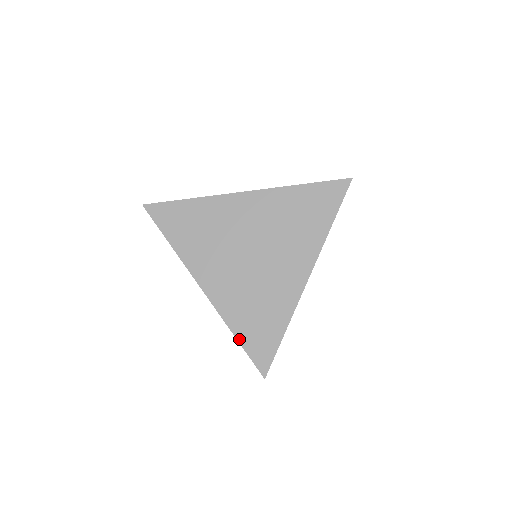
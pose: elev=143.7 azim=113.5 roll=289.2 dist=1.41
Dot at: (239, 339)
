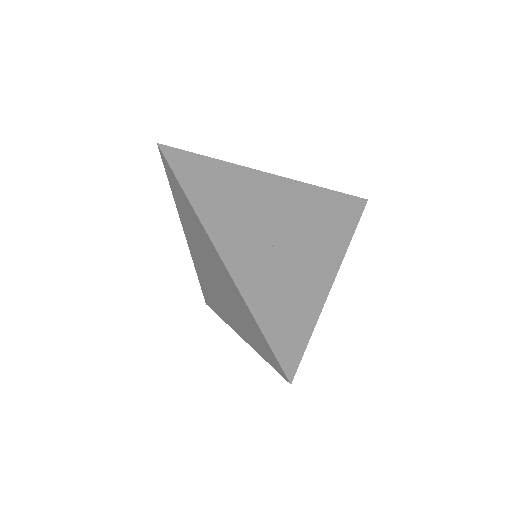
Dot at: (199, 280)
